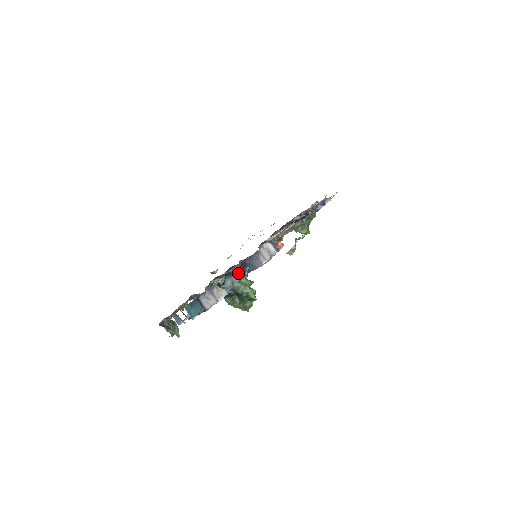
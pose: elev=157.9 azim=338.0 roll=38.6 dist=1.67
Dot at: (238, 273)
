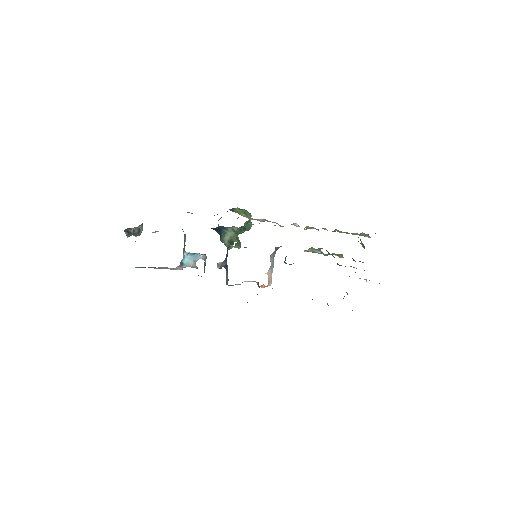
Dot at: (201, 276)
